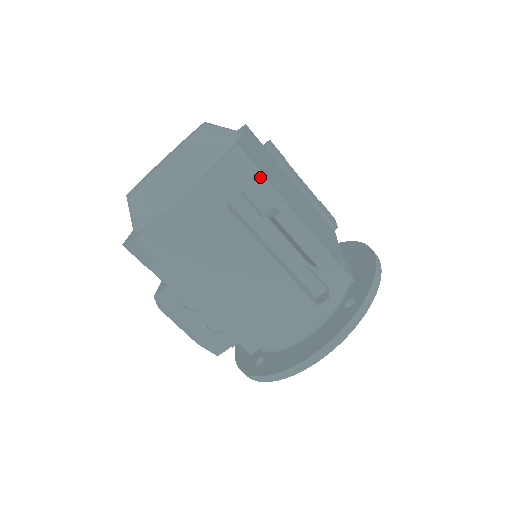
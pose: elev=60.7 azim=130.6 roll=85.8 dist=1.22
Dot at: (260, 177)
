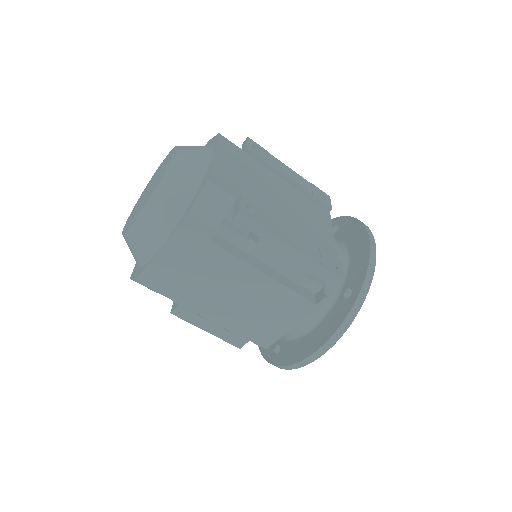
Dot at: (235, 207)
